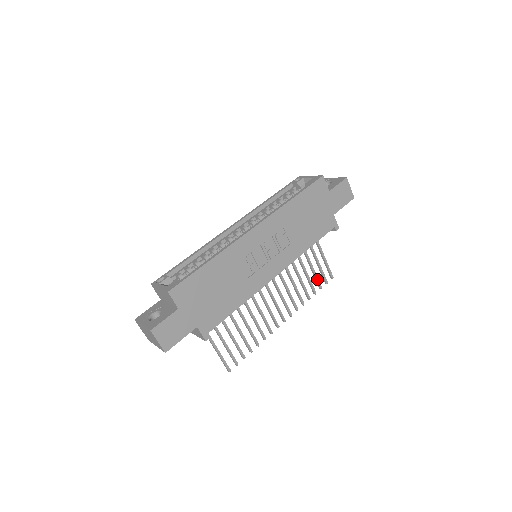
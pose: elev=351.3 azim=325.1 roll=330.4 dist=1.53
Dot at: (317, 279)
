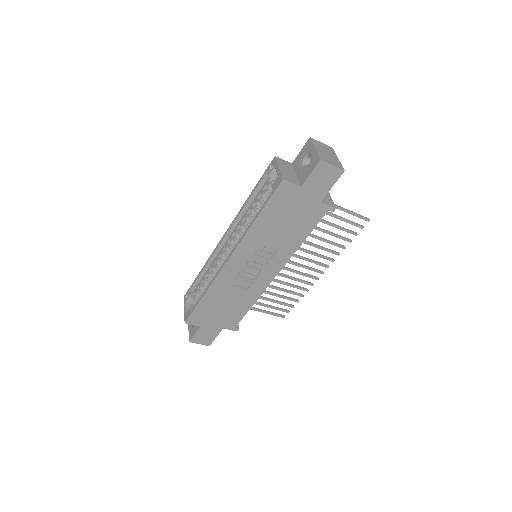
Dot at: (347, 231)
